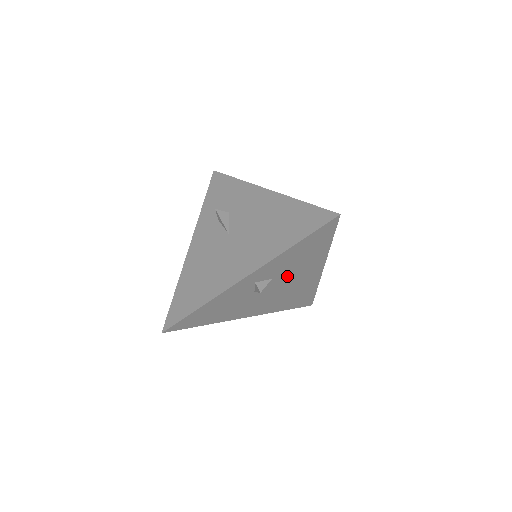
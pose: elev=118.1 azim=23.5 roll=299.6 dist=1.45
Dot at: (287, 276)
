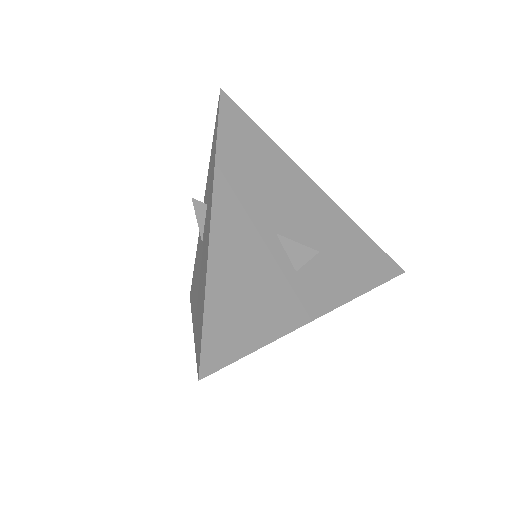
Dot at: occluded
